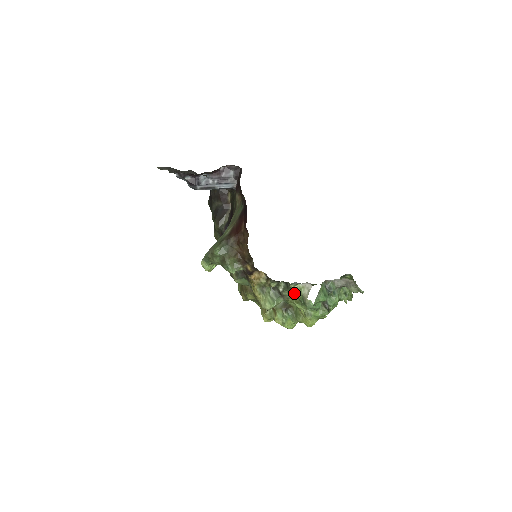
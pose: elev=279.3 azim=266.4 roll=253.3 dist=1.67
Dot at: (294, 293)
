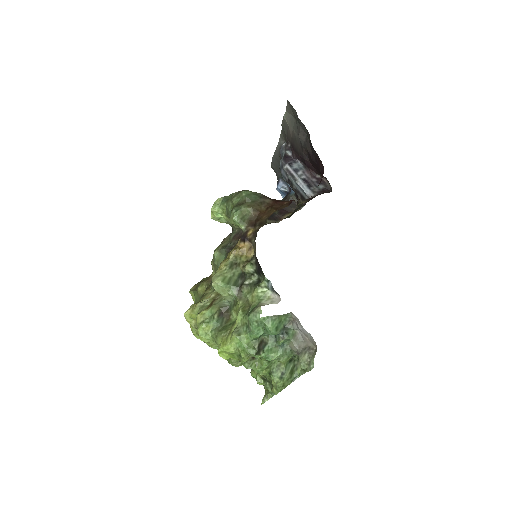
Dot at: (255, 294)
